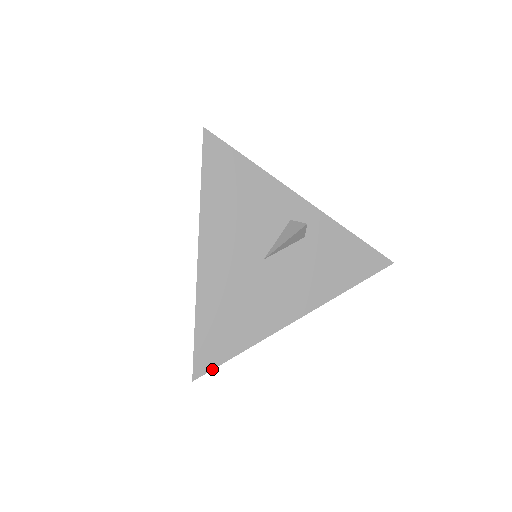
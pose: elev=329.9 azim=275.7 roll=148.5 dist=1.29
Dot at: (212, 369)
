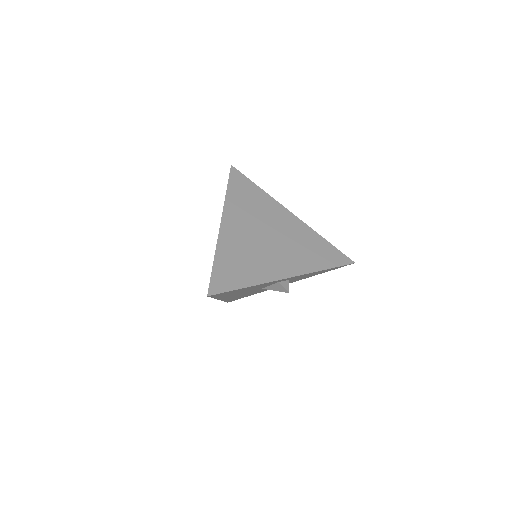
Dot at: occluded
